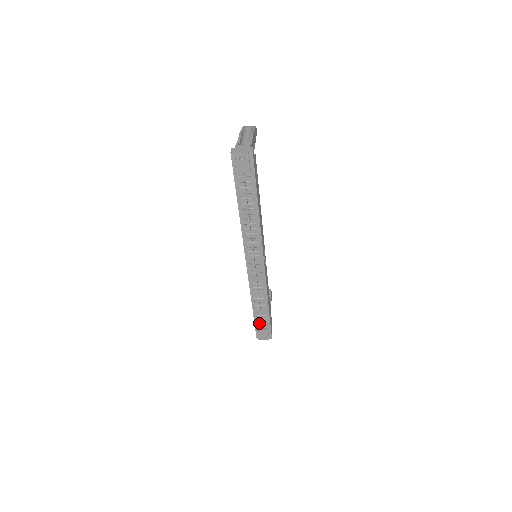
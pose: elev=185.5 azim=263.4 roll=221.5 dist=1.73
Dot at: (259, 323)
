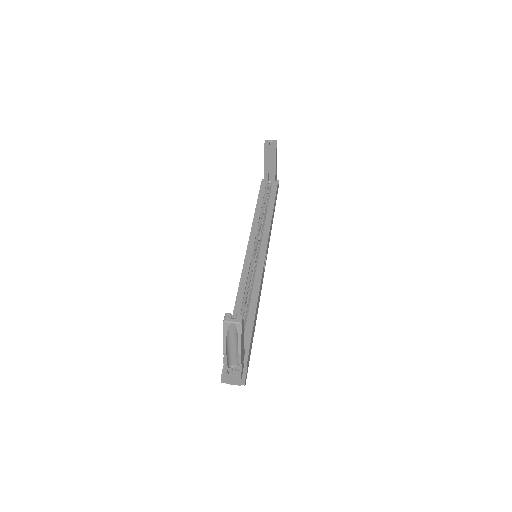
Dot at: occluded
